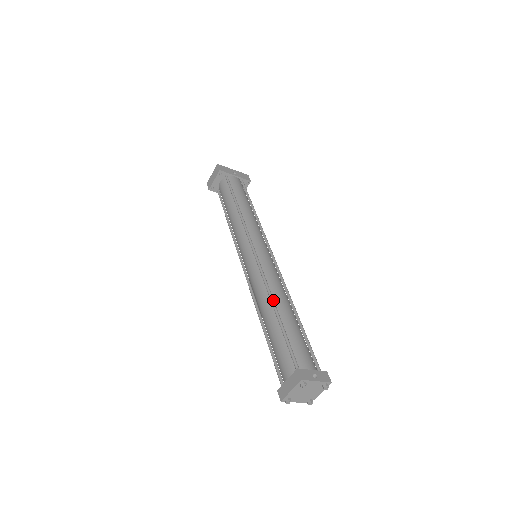
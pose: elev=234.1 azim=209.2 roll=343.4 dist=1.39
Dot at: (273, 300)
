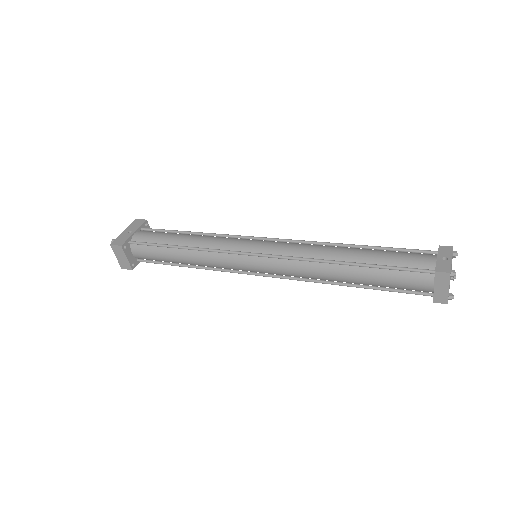
Dot at: (334, 261)
